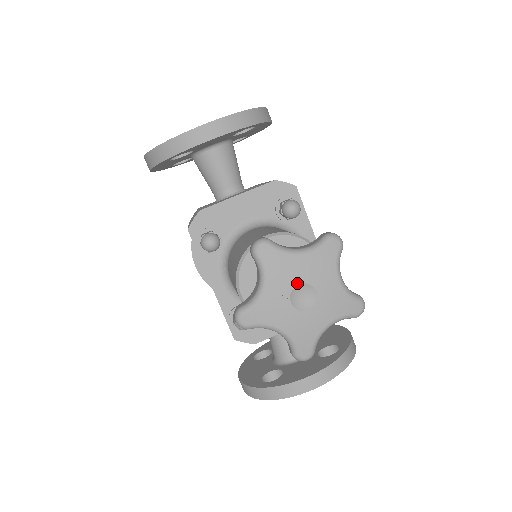
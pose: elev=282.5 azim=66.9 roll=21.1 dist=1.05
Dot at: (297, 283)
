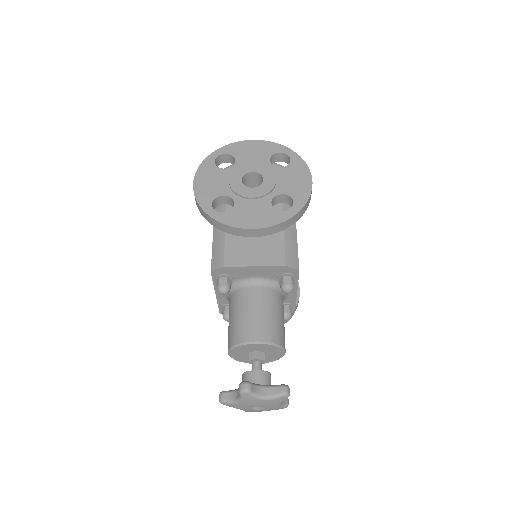
Dot at: (256, 405)
